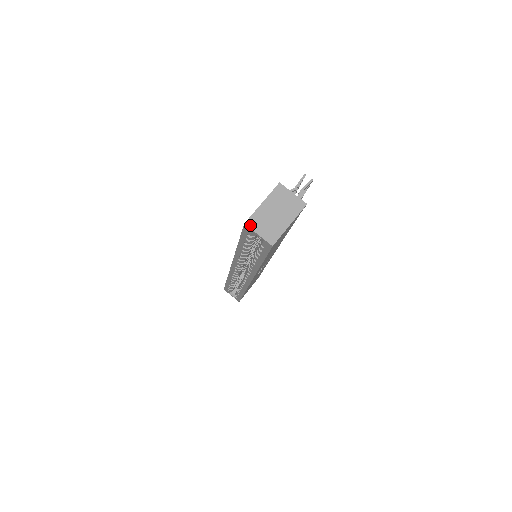
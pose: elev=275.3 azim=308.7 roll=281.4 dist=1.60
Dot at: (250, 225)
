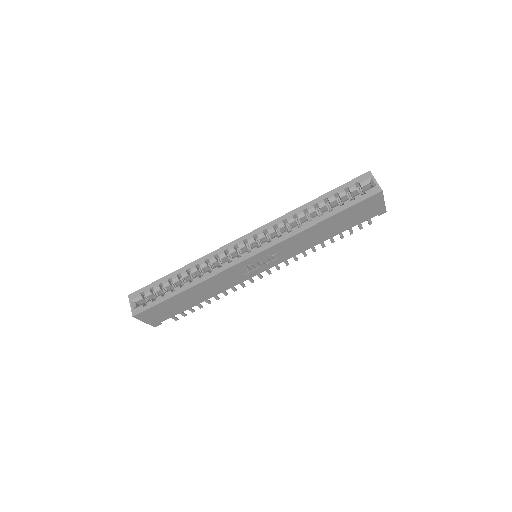
Dot at: (372, 175)
